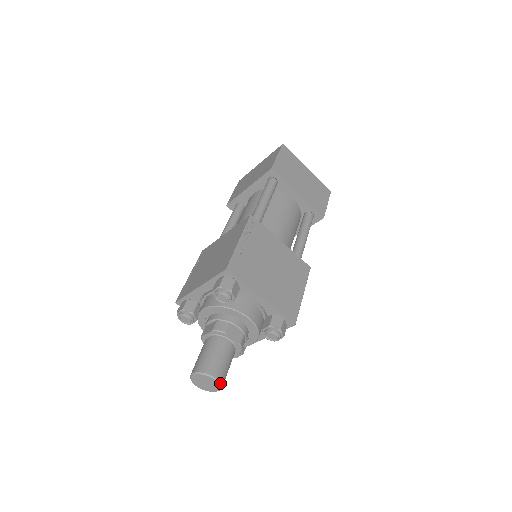
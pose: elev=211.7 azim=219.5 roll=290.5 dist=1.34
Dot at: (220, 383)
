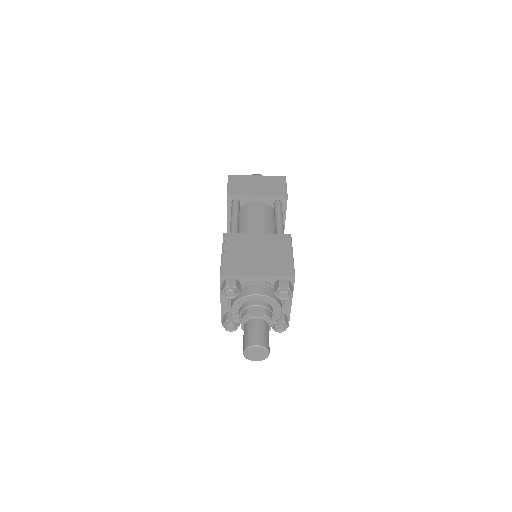
Dot at: (267, 357)
